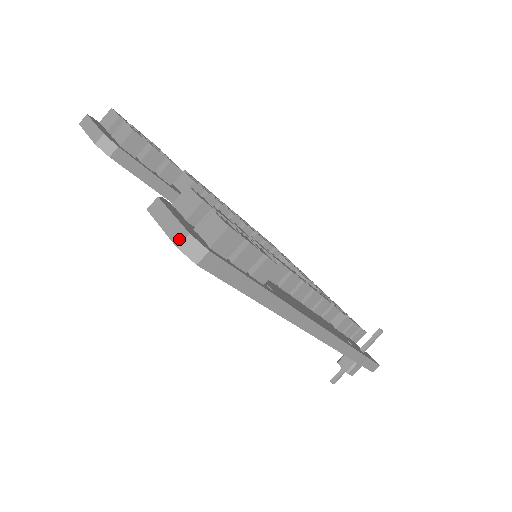
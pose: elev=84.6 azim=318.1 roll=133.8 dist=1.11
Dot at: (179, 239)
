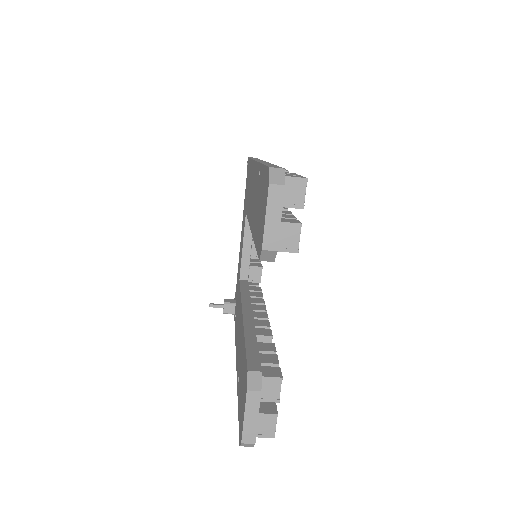
Dot at: (247, 440)
